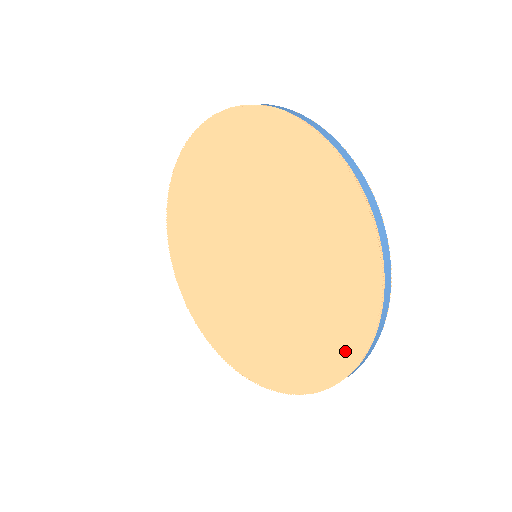
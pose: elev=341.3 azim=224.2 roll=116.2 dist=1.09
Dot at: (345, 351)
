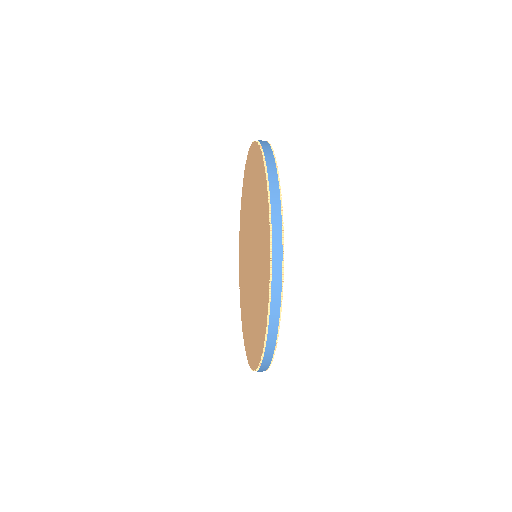
Dot at: (264, 190)
